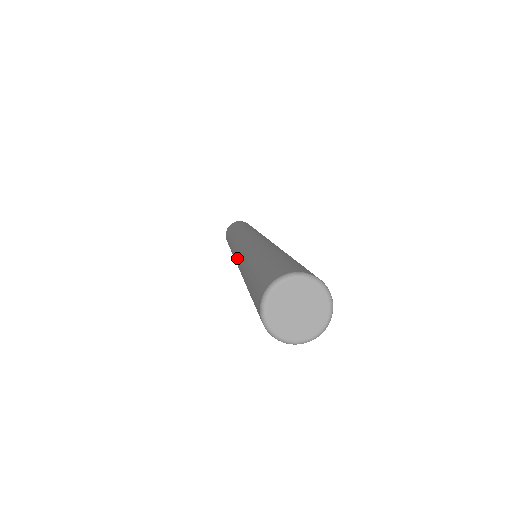
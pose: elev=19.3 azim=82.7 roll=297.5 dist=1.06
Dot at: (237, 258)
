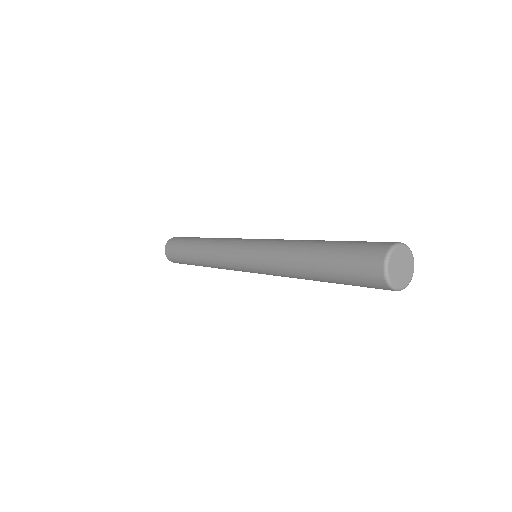
Dot at: (261, 244)
